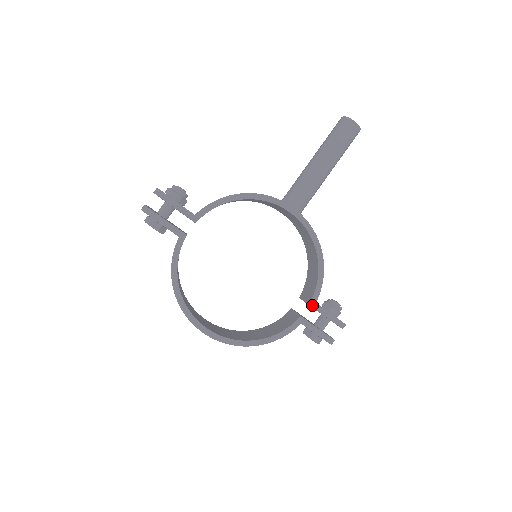
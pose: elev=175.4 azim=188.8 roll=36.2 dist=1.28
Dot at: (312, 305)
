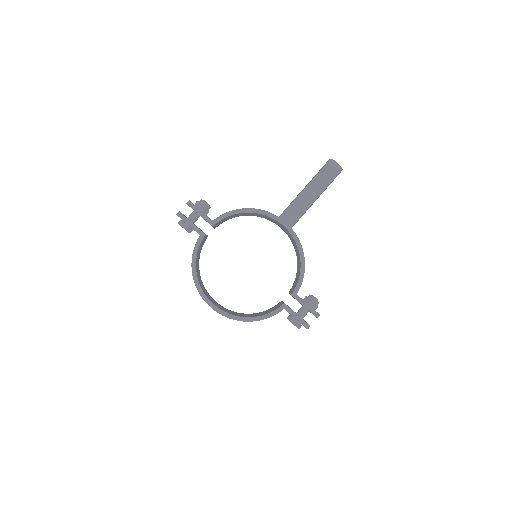
Dot at: (294, 296)
